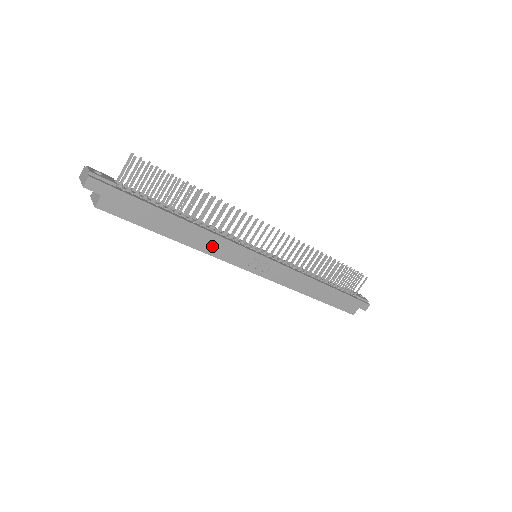
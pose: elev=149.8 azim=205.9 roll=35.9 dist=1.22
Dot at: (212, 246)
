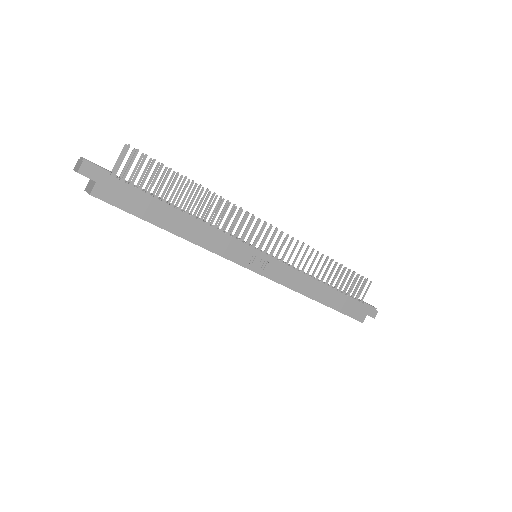
Dot at: (210, 241)
